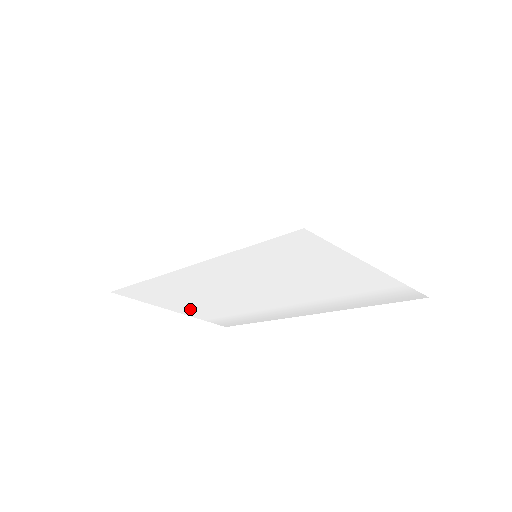
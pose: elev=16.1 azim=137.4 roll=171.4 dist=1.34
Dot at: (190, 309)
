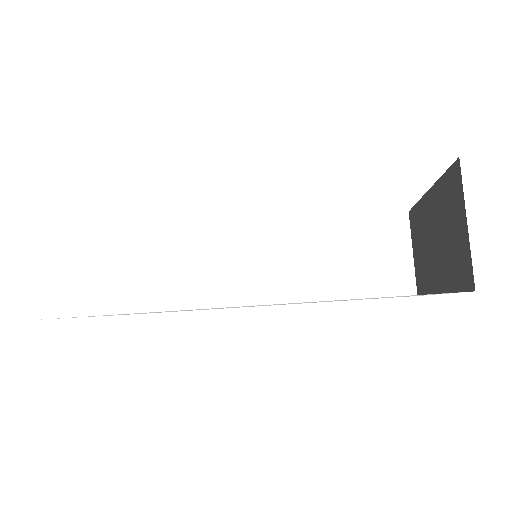
Dot at: occluded
